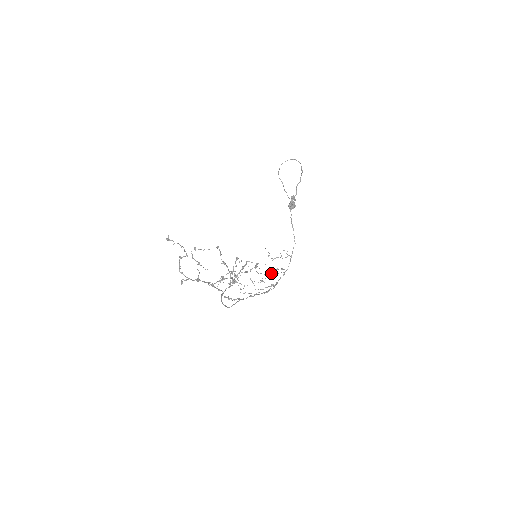
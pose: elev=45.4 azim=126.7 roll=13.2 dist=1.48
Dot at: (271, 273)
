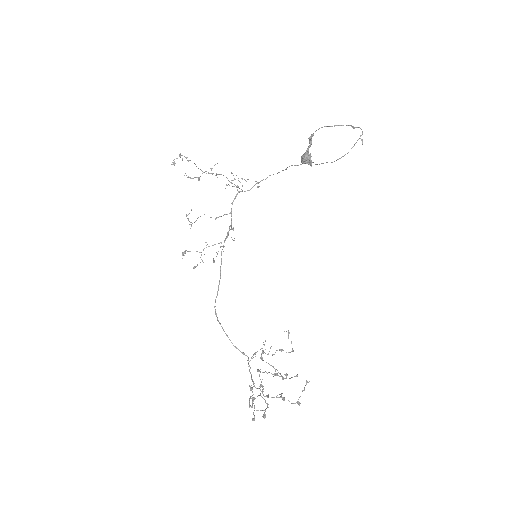
Dot at: (216, 174)
